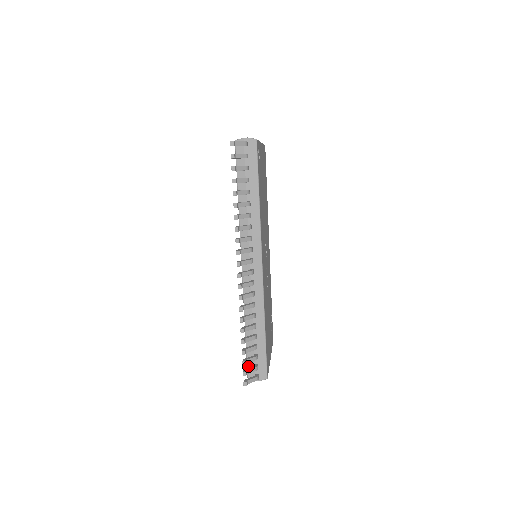
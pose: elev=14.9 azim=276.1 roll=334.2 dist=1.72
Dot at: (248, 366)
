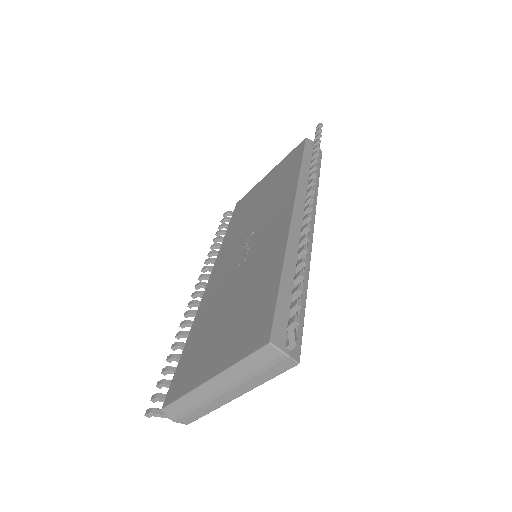
Dot at: (276, 322)
